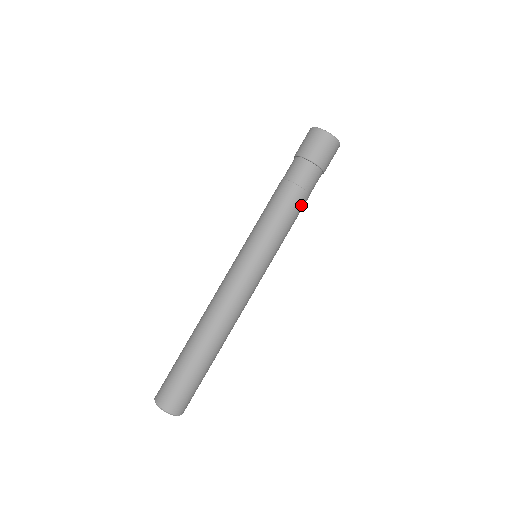
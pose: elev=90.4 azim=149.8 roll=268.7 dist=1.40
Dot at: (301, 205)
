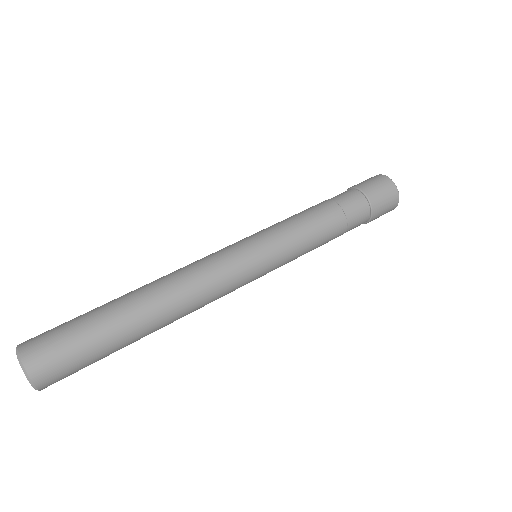
Dot at: (330, 219)
